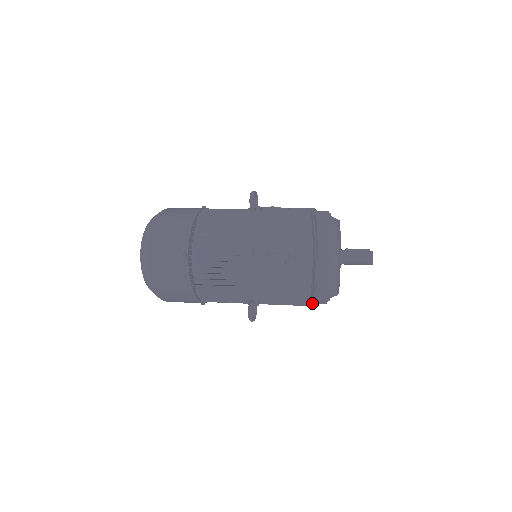
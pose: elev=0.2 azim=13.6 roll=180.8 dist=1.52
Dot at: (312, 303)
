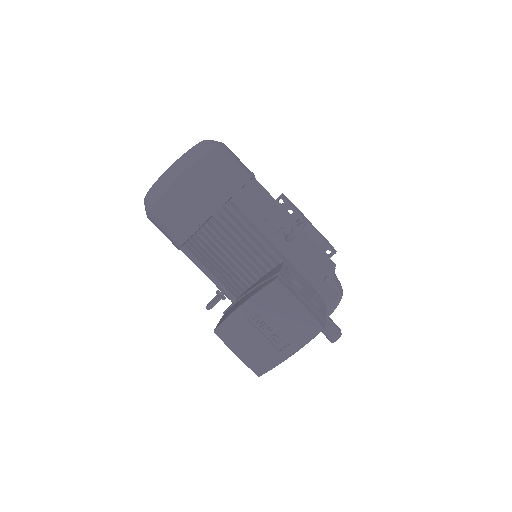
Dot at: occluded
